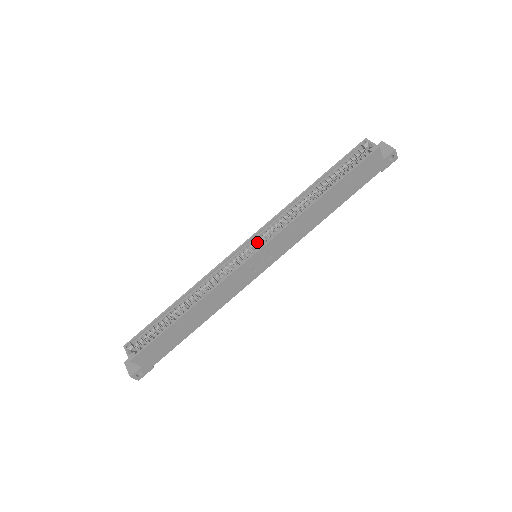
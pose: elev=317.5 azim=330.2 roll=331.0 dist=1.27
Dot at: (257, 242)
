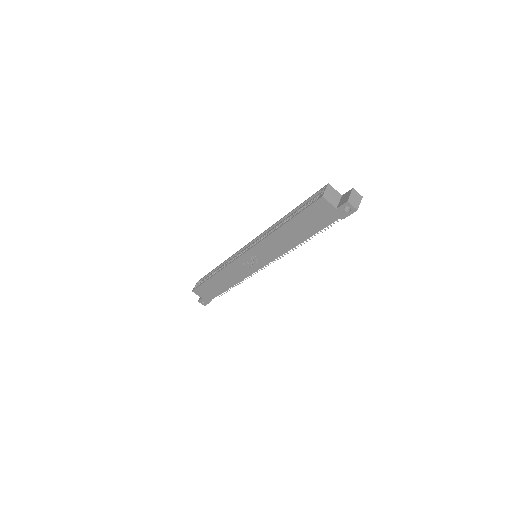
Dot at: occluded
